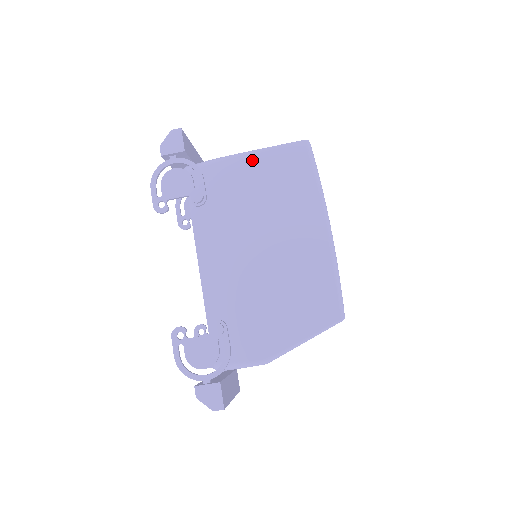
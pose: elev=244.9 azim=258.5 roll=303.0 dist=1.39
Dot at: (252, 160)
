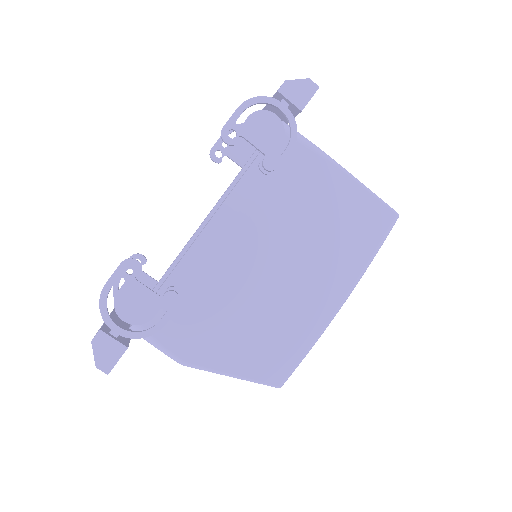
Dot at: (343, 182)
